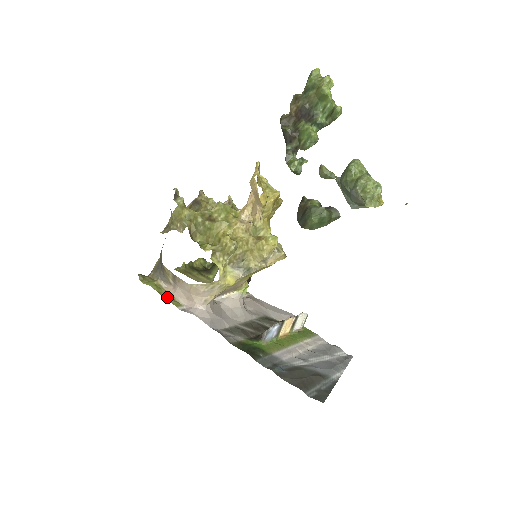
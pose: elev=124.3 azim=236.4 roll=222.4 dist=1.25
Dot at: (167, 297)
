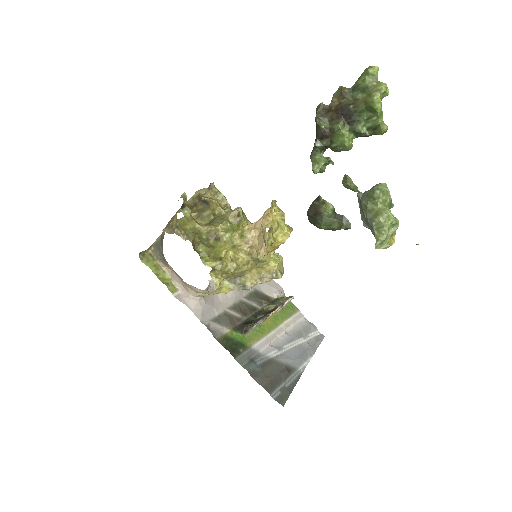
Dot at: (164, 280)
